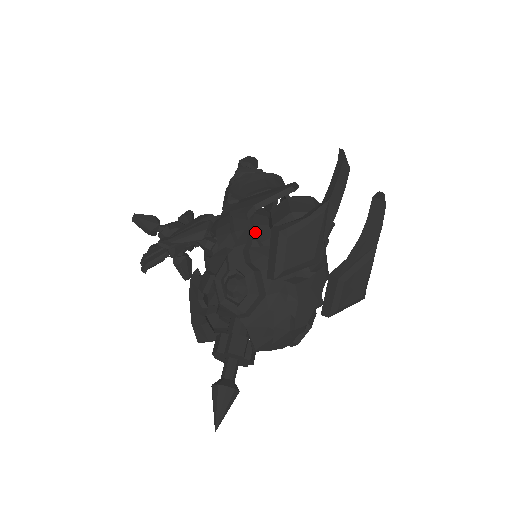
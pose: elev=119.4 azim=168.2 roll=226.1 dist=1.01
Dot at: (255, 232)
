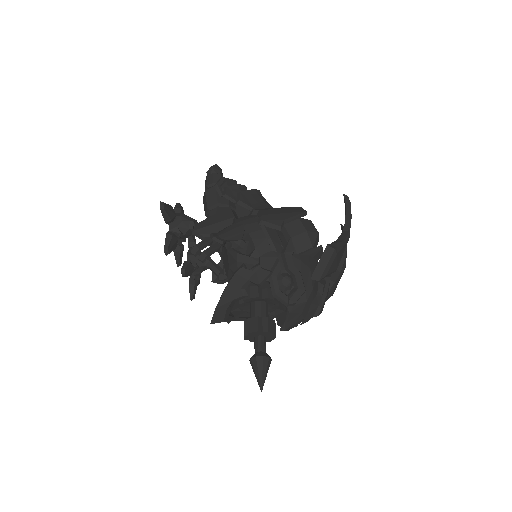
Dot at: (281, 241)
